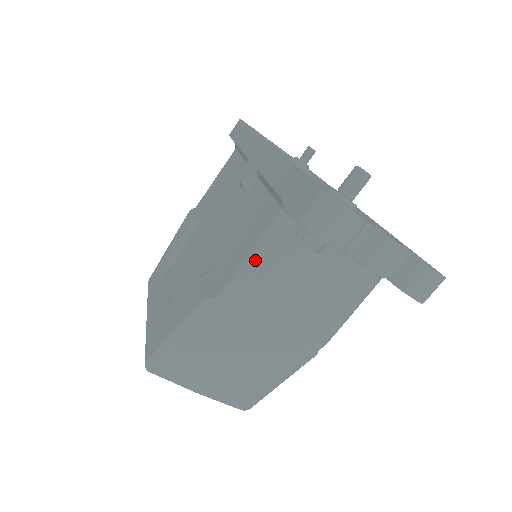
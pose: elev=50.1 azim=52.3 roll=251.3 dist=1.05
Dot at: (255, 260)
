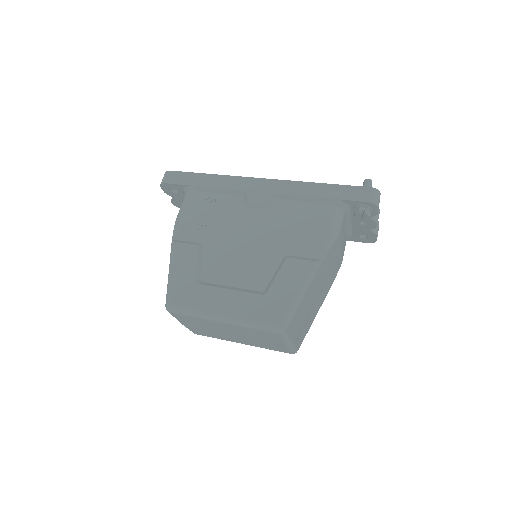
Dot at: (334, 233)
